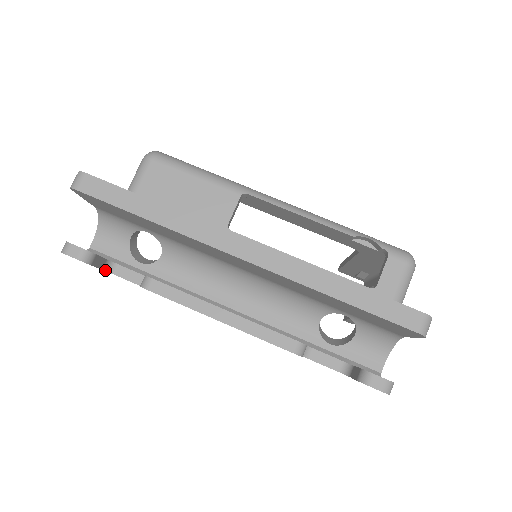
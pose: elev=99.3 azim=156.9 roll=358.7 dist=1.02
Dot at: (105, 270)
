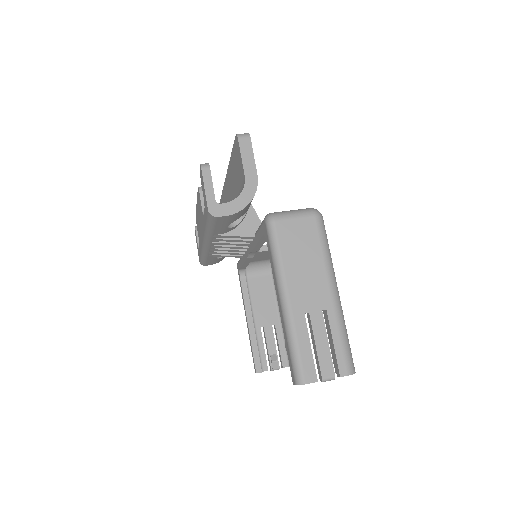
Dot at: occluded
